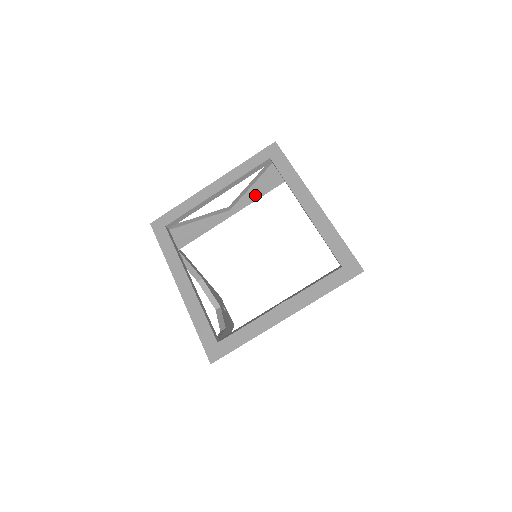
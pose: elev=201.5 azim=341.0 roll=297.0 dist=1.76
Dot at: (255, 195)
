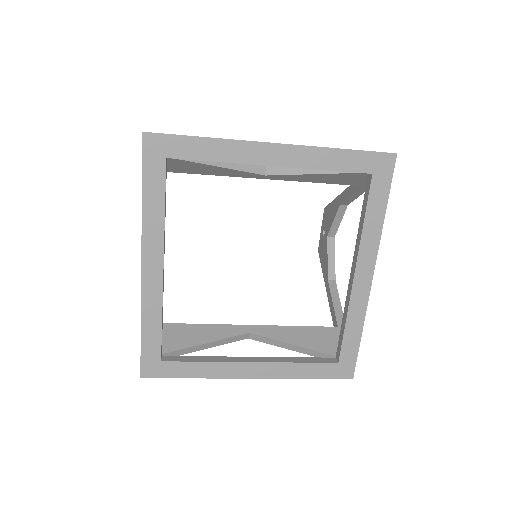
Dot at: (310, 179)
